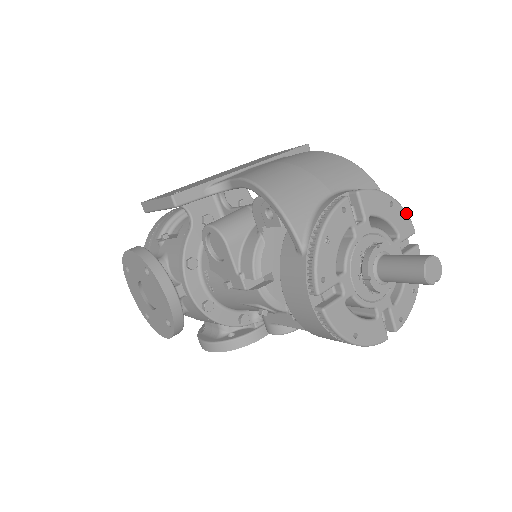
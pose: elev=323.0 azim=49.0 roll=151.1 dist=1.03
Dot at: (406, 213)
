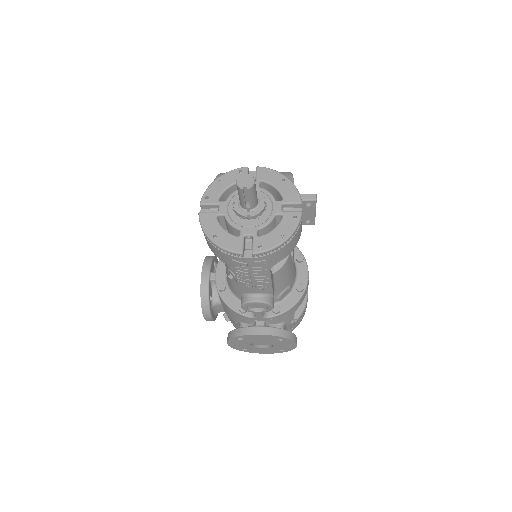
Dot at: (296, 189)
